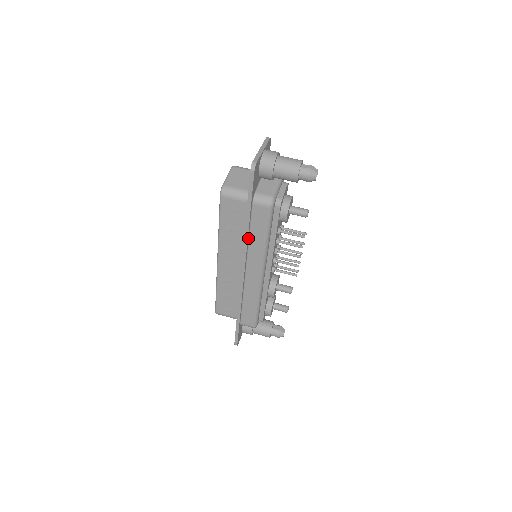
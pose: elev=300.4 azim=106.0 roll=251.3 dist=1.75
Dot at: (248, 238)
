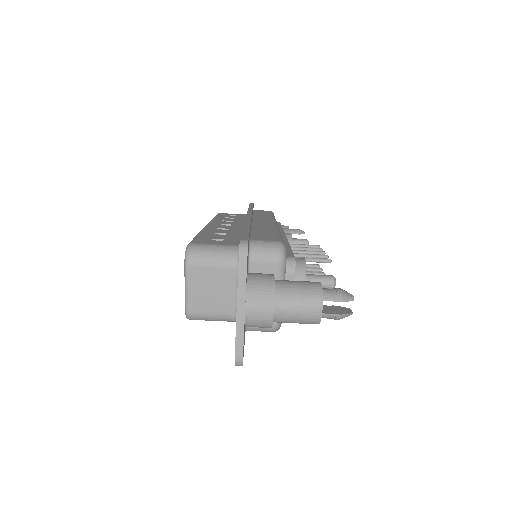
Dot at: occluded
